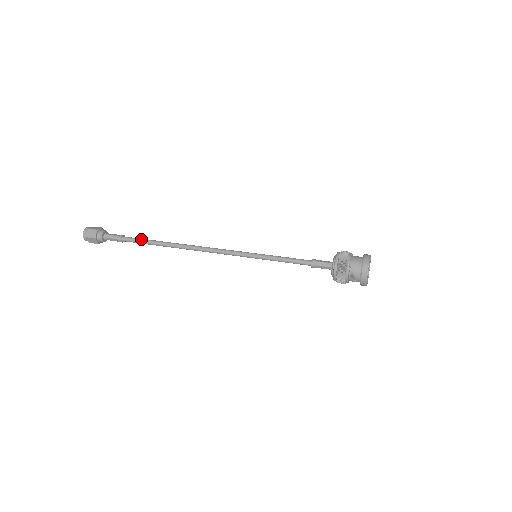
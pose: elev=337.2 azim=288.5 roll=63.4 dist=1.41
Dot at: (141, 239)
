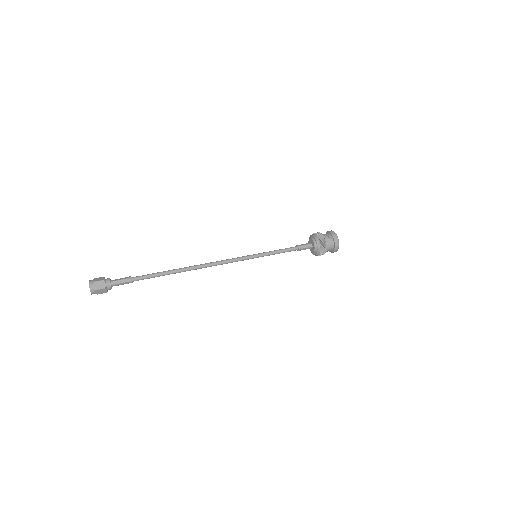
Dot at: (152, 277)
